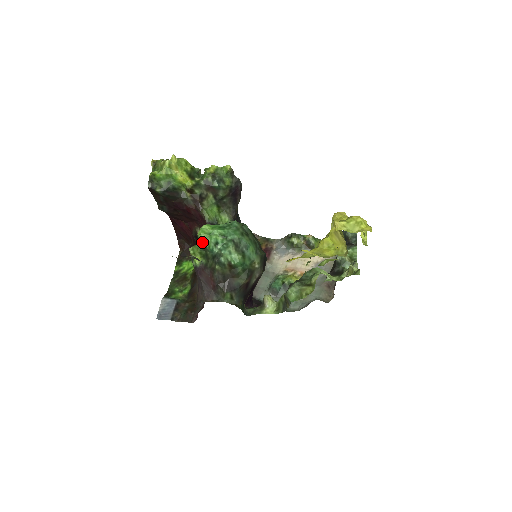
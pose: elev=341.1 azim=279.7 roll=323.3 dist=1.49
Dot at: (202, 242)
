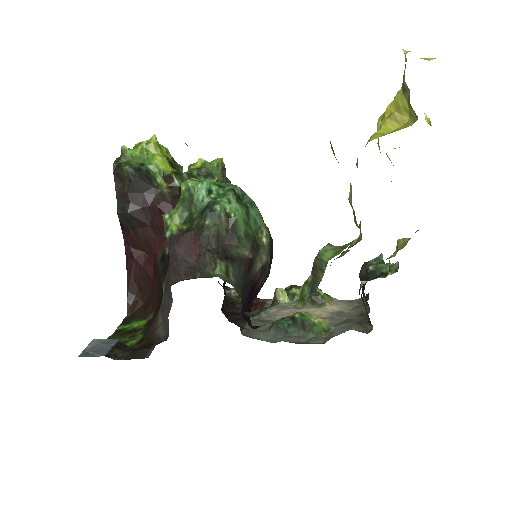
Dot at: (187, 194)
